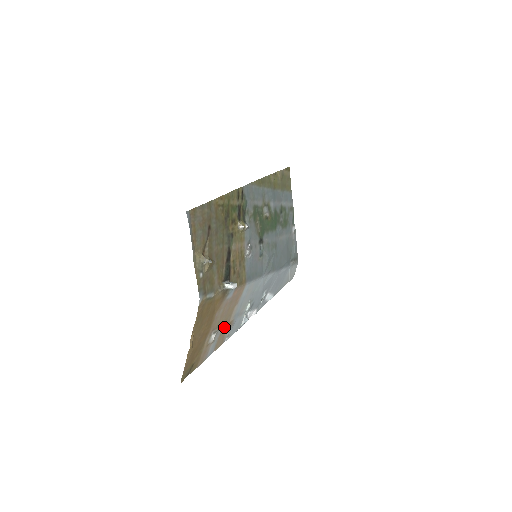
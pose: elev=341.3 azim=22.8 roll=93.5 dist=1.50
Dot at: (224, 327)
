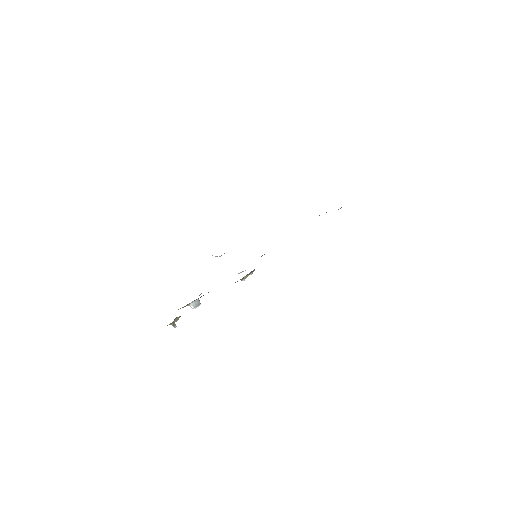
Dot at: occluded
